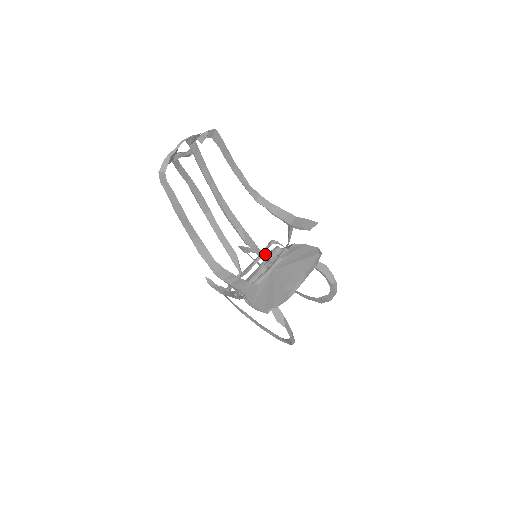
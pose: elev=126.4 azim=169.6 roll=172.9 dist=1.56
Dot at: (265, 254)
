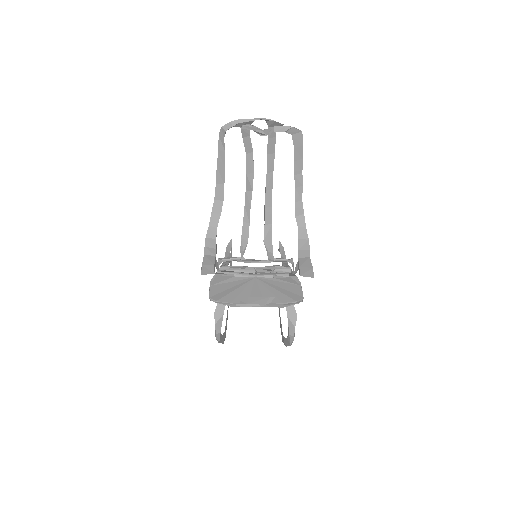
Dot at: (283, 264)
